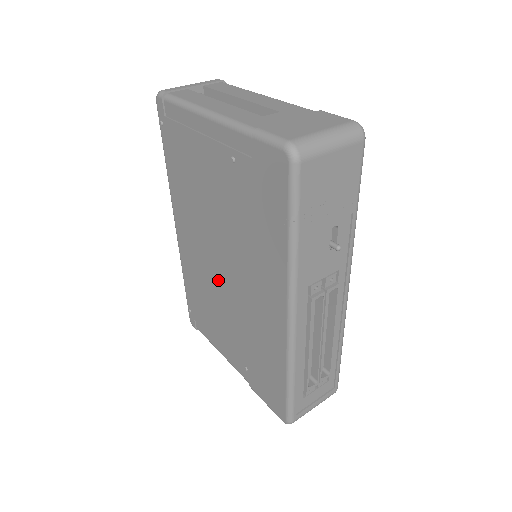
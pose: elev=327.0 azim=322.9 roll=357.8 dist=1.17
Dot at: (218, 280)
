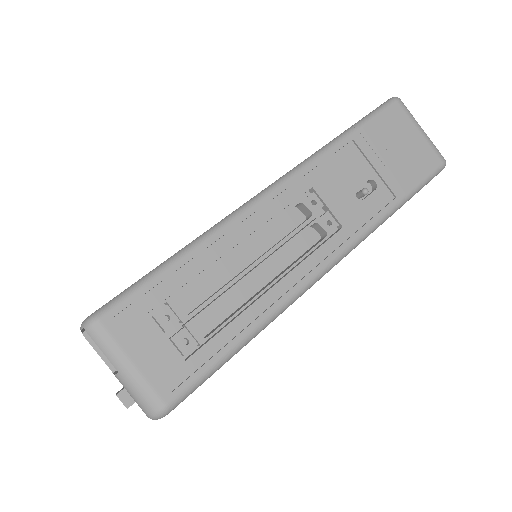
Dot at: occluded
